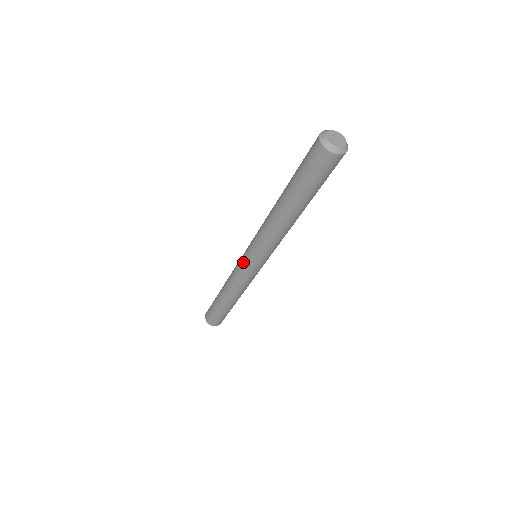
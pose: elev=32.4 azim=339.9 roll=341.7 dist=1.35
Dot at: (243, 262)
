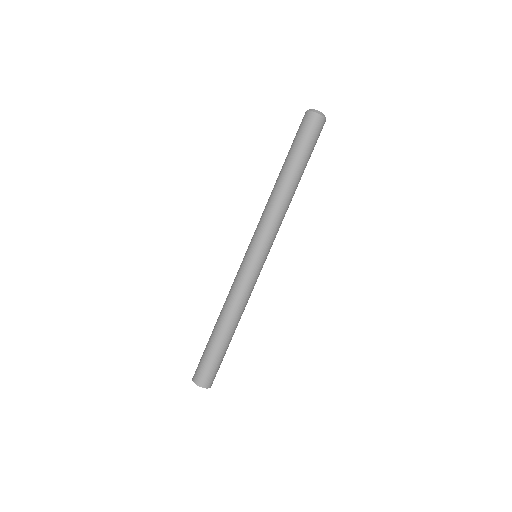
Dot at: (243, 258)
